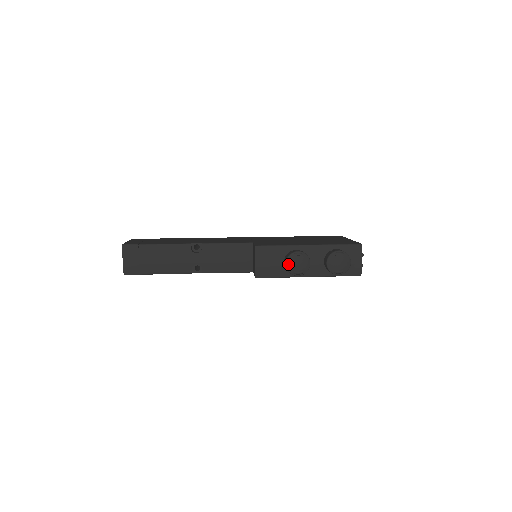
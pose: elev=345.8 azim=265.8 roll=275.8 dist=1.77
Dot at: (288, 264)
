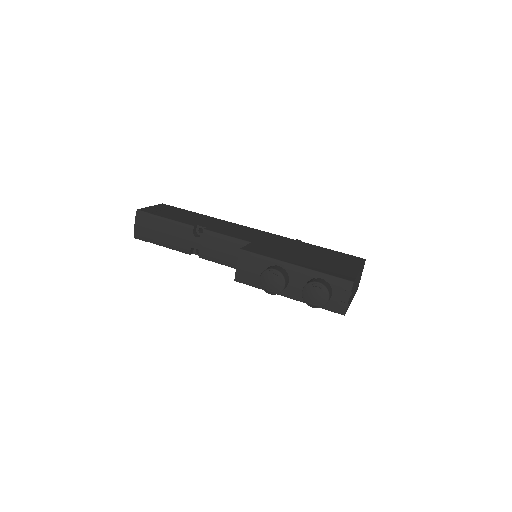
Dot at: (262, 279)
